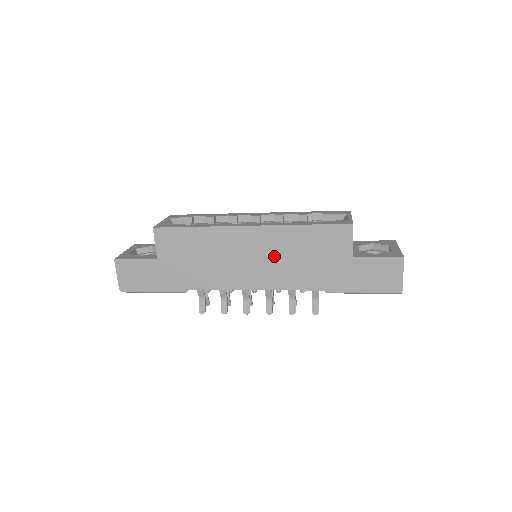
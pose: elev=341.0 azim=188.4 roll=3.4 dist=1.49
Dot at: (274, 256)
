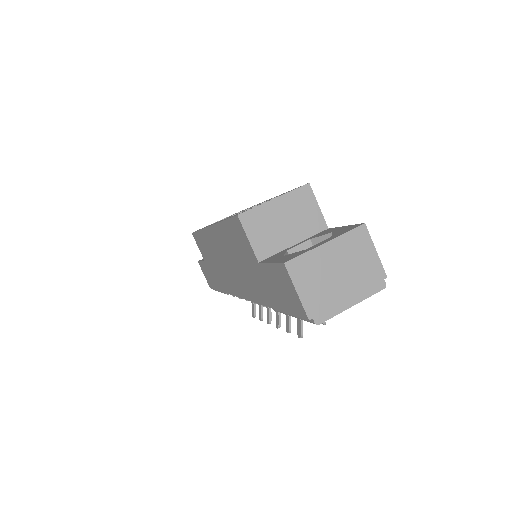
Dot at: (230, 260)
